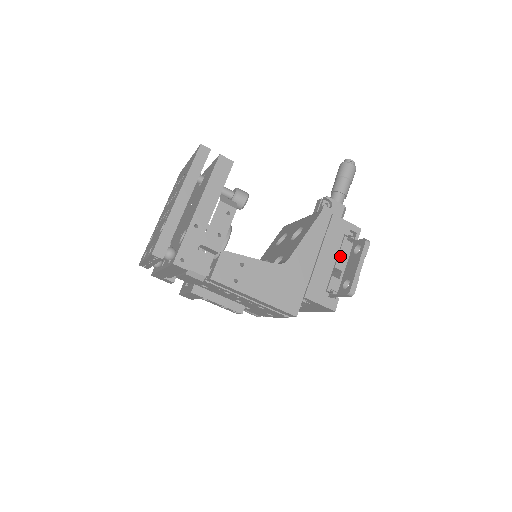
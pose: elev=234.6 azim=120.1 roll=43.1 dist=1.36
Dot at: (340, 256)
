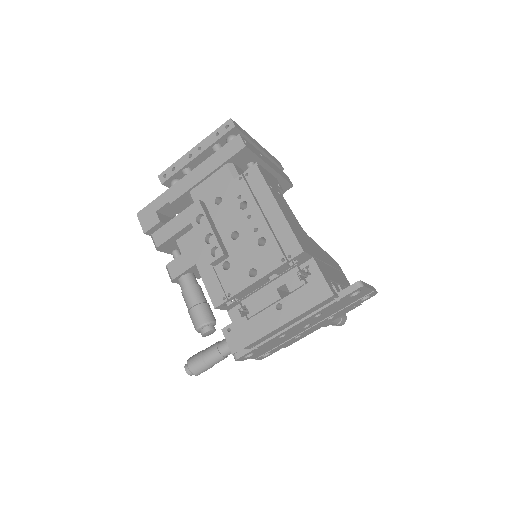
Dot at: (344, 288)
